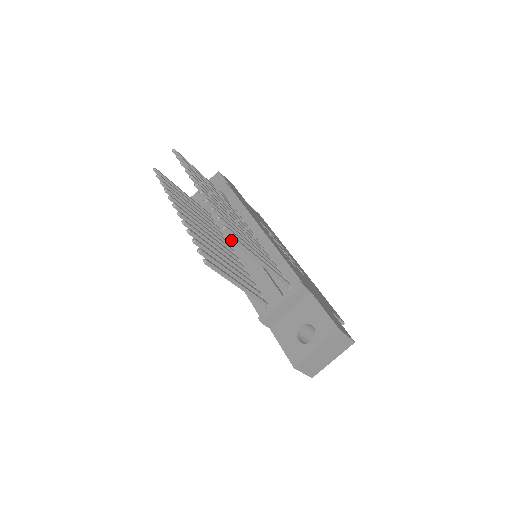
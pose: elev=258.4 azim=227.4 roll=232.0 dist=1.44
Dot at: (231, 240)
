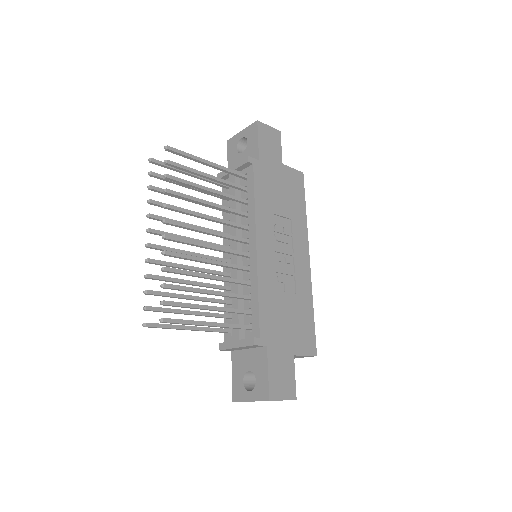
Dot at: (162, 322)
